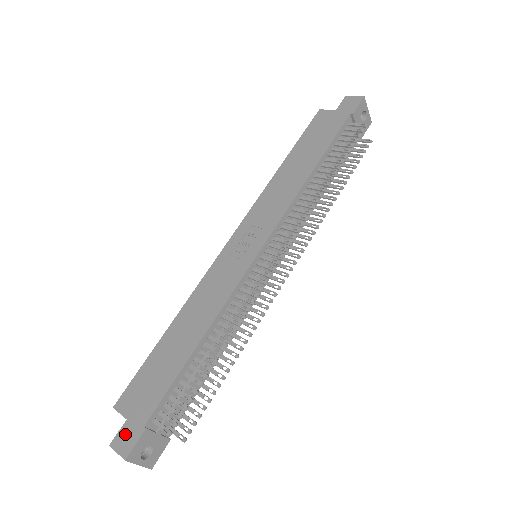
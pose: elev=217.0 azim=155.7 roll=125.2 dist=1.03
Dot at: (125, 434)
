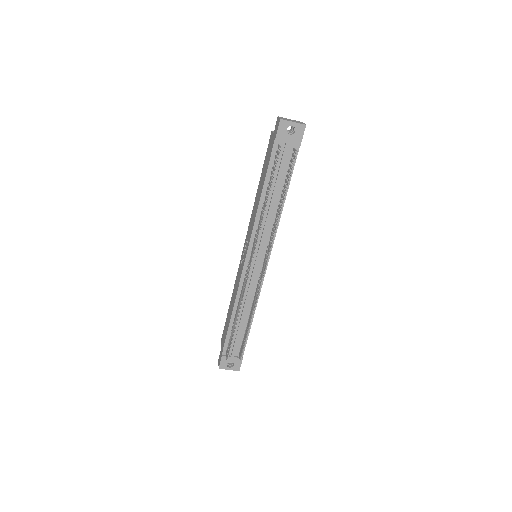
Dot at: (220, 356)
